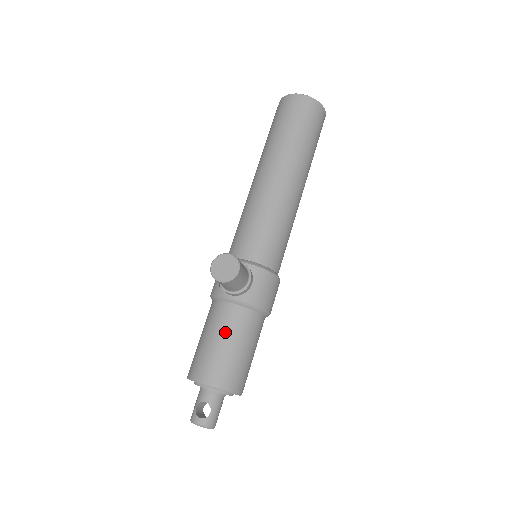
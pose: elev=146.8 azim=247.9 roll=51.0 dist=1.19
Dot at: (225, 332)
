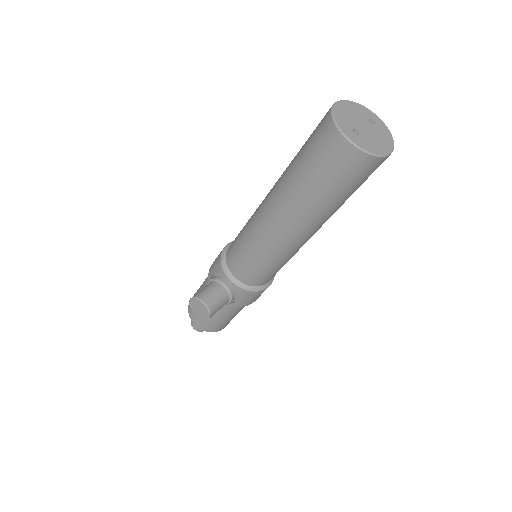
Dot at: occluded
